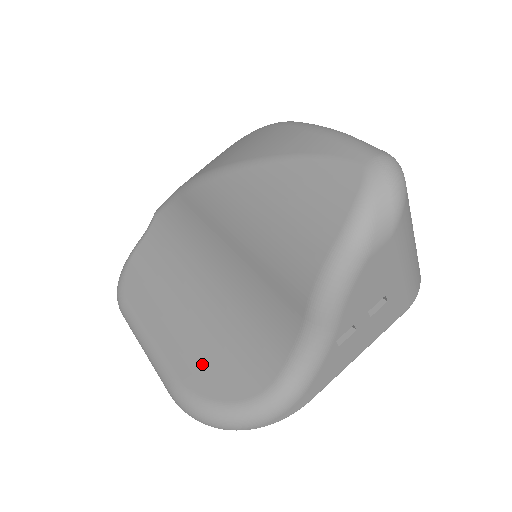
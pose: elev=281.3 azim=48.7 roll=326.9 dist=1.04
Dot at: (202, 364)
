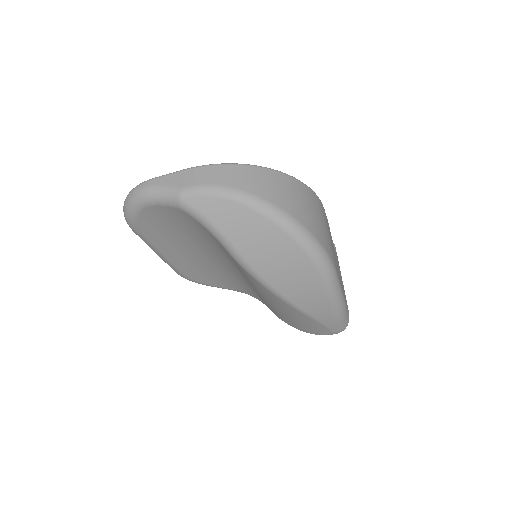
Dot at: (200, 274)
